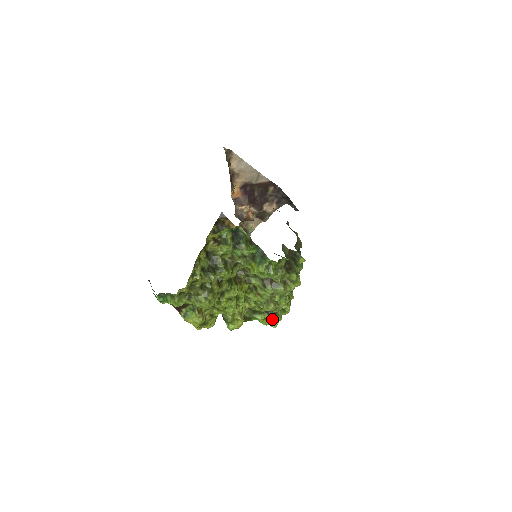
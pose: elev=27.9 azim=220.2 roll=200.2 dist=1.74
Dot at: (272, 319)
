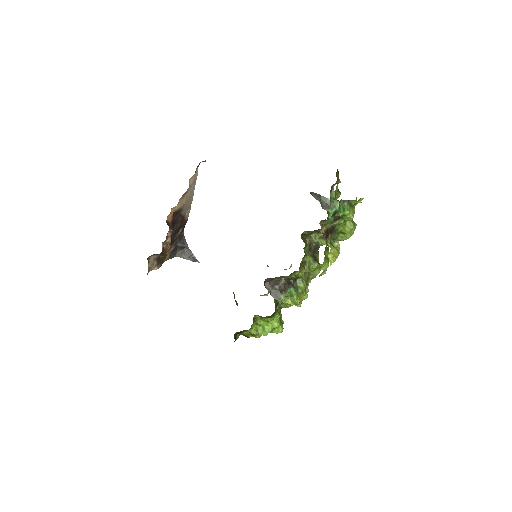
Dot at: (281, 321)
